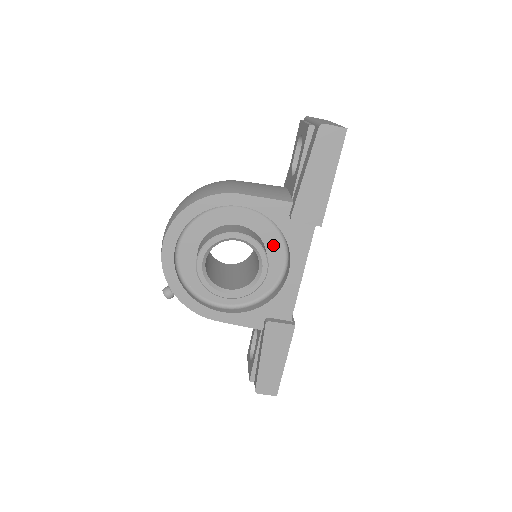
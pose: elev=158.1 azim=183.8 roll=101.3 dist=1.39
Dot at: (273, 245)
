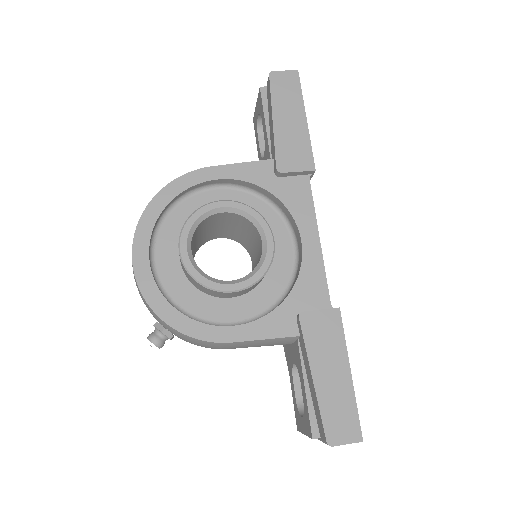
Dot at: (270, 224)
